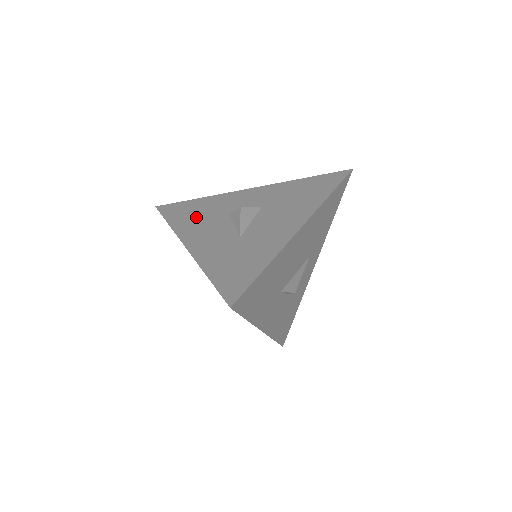
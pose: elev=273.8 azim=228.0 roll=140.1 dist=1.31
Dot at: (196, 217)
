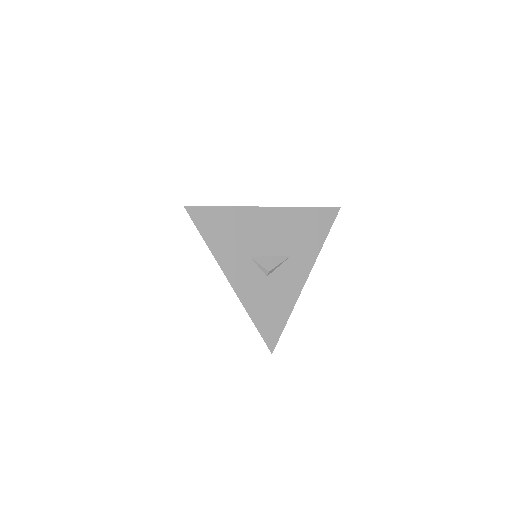
Dot at: occluded
